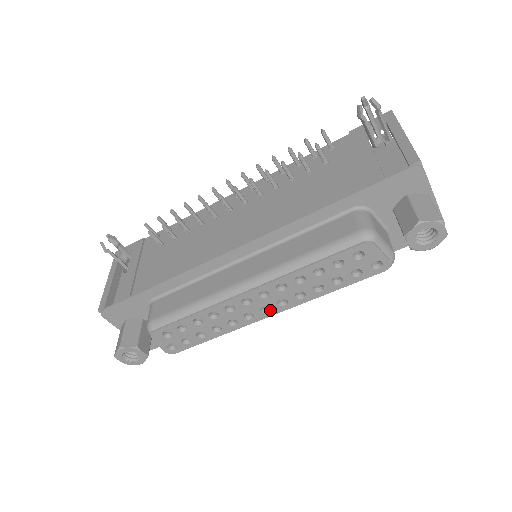
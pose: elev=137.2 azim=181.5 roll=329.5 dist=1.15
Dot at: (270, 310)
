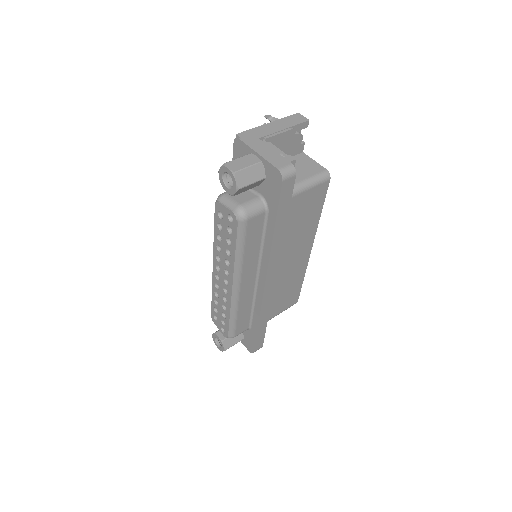
Dot at: (228, 282)
